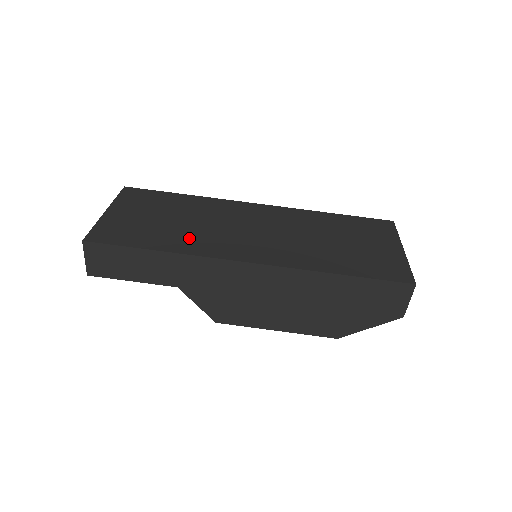
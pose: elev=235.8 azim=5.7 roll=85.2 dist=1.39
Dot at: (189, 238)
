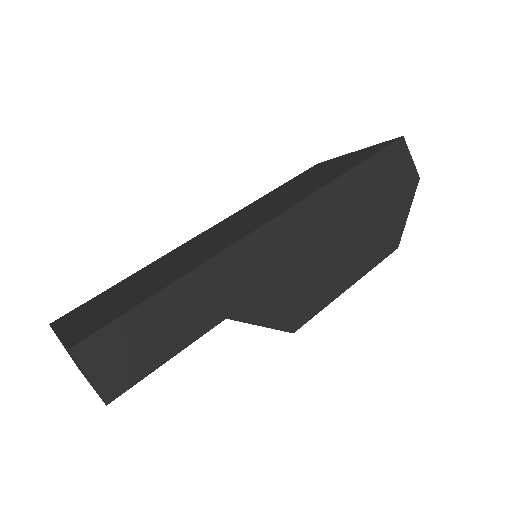
Dot at: (188, 263)
